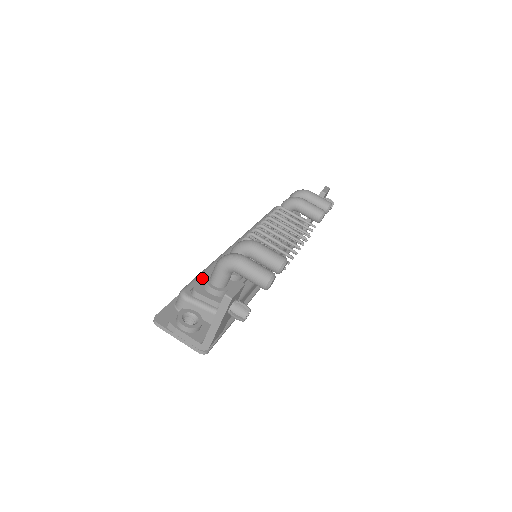
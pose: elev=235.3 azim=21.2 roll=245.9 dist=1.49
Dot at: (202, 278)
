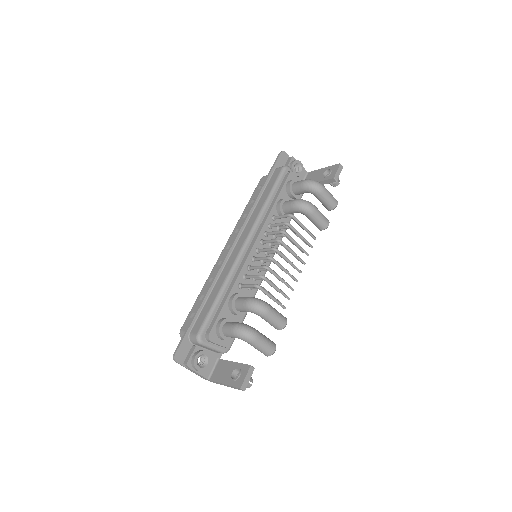
Dot at: (215, 321)
